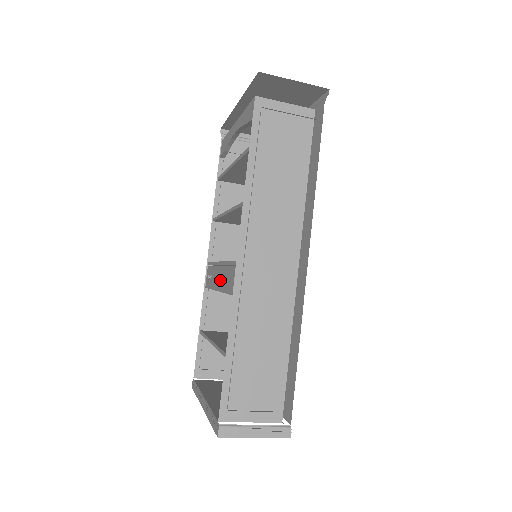
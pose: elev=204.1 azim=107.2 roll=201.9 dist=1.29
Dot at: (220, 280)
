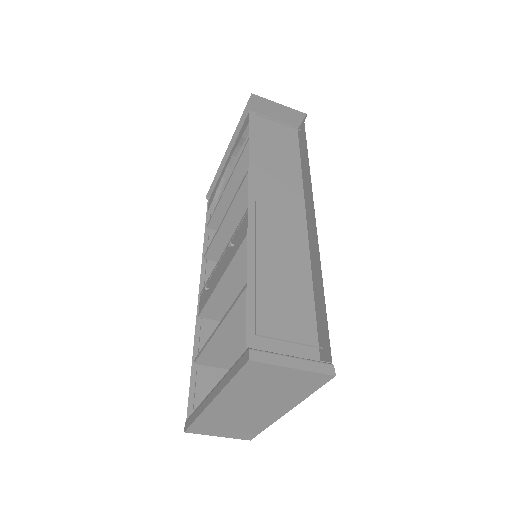
Dot at: (224, 263)
